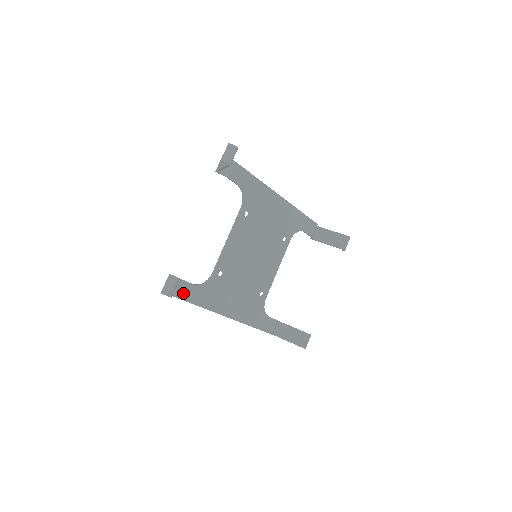
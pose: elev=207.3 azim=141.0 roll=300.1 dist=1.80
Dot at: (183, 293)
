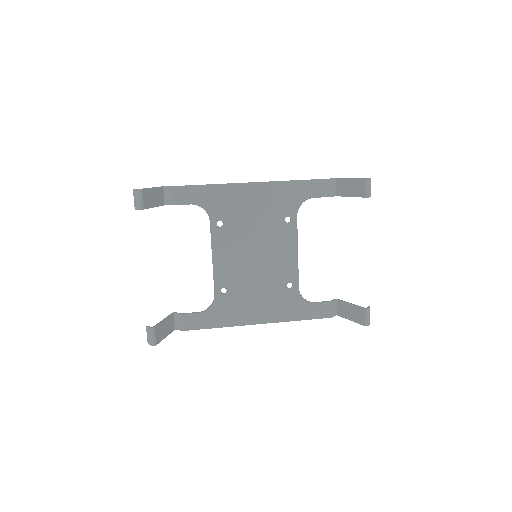
Dot at: (192, 324)
